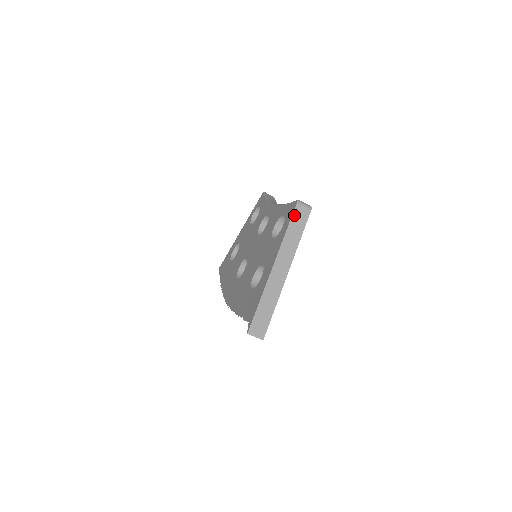
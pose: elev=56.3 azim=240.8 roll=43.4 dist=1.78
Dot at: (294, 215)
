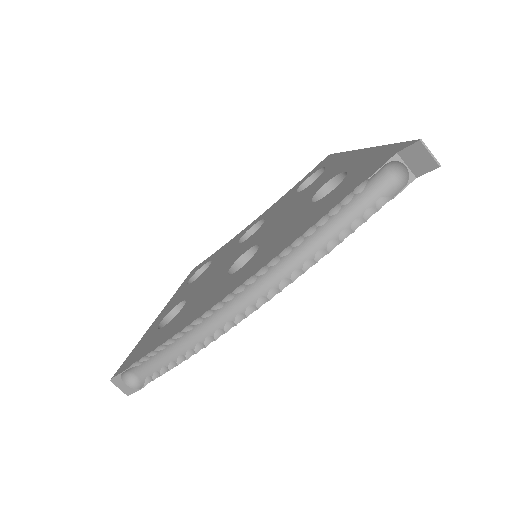
Dot at: occluded
